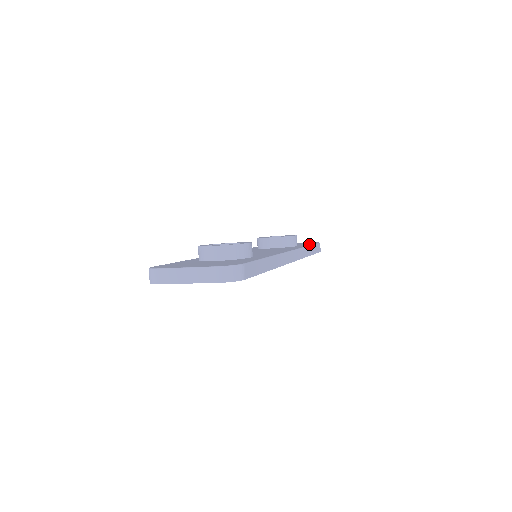
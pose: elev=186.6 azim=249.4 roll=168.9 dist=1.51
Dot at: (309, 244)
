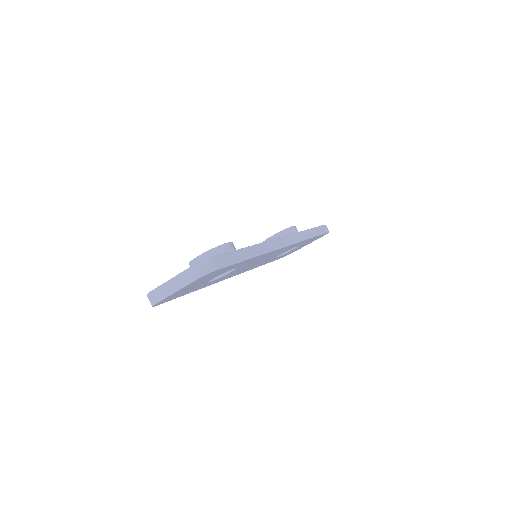
Dot at: occluded
